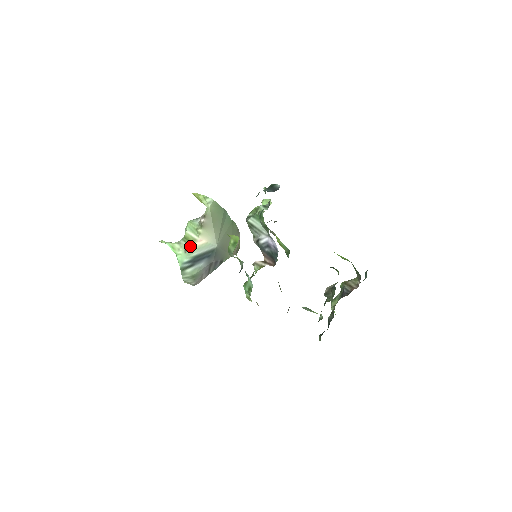
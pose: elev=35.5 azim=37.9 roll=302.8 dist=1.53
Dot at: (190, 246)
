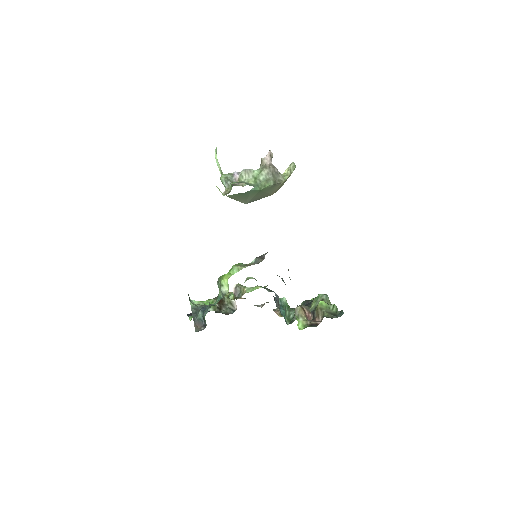
Dot at: occluded
